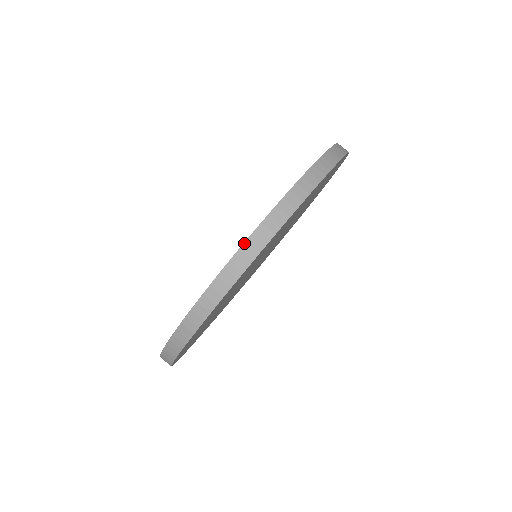
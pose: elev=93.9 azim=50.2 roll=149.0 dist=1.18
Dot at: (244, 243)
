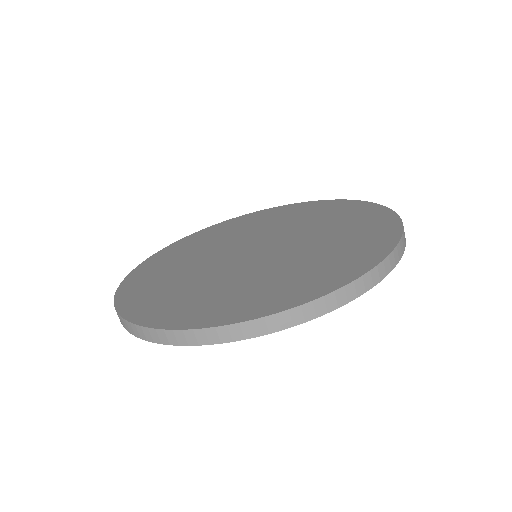
Dot at: (224, 326)
